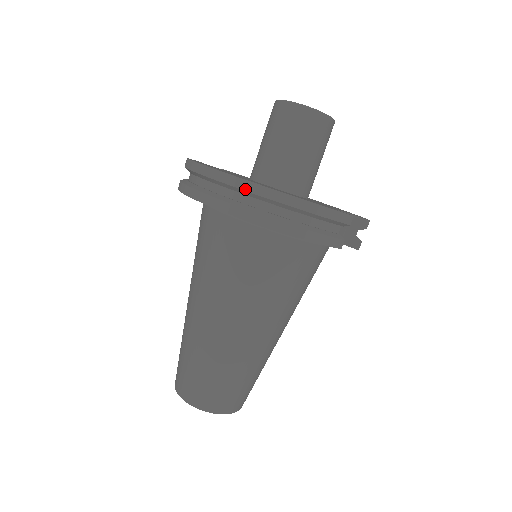
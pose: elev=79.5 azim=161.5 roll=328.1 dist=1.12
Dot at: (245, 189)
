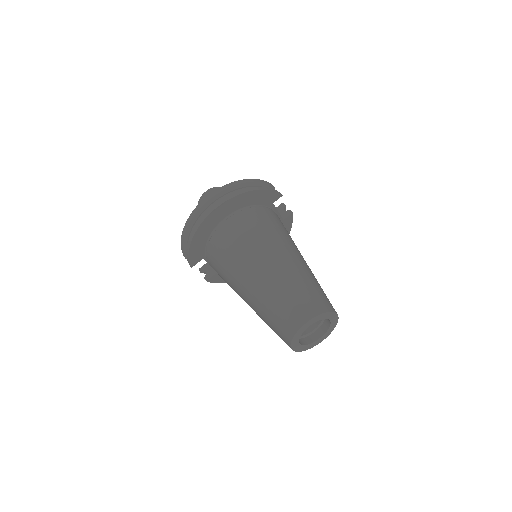
Dot at: (222, 190)
